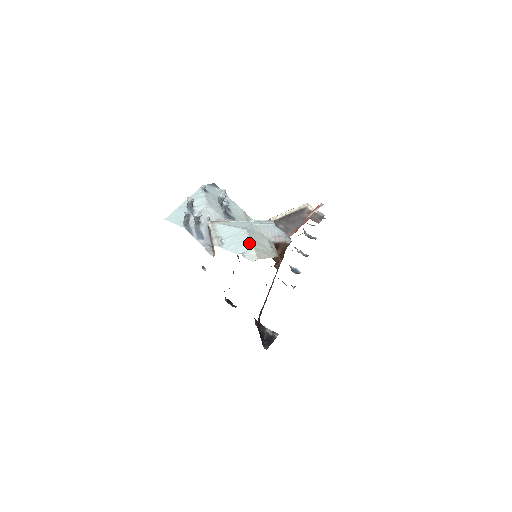
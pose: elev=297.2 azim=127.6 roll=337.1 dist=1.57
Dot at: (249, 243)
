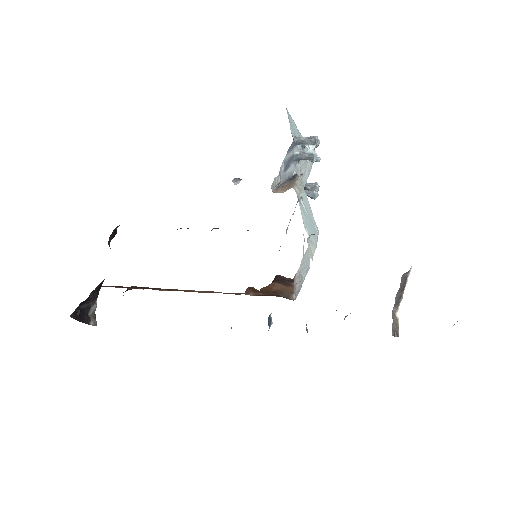
Dot at: (316, 241)
